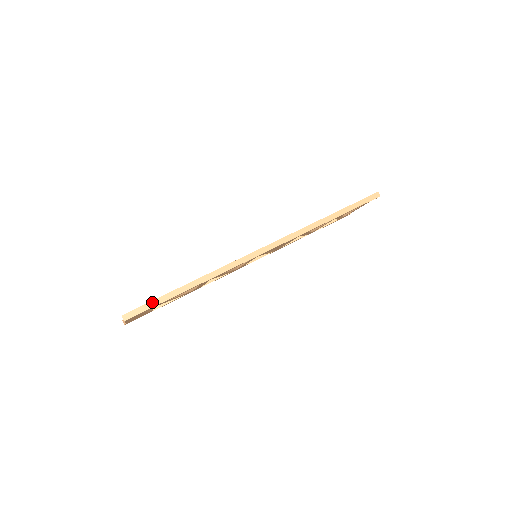
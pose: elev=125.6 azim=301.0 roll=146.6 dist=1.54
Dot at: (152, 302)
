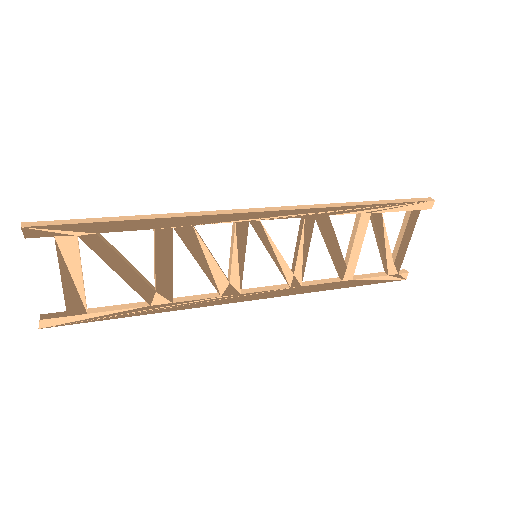
Dot at: (75, 220)
